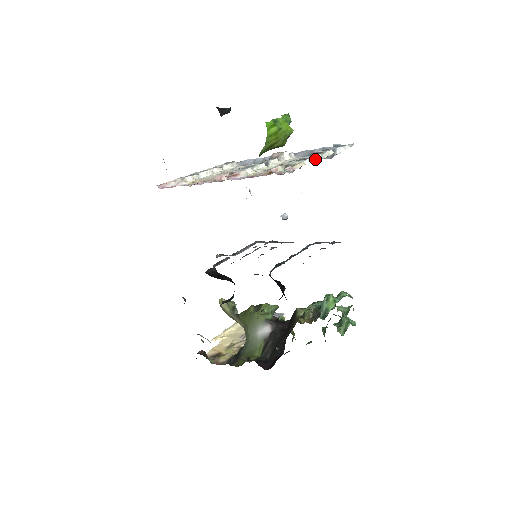
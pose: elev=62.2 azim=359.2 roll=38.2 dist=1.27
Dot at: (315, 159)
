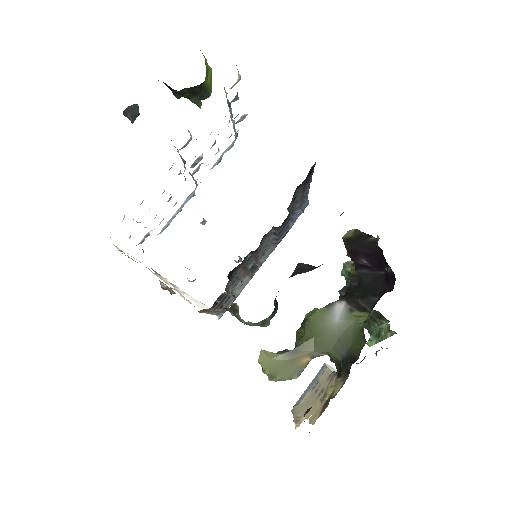
Dot at: occluded
